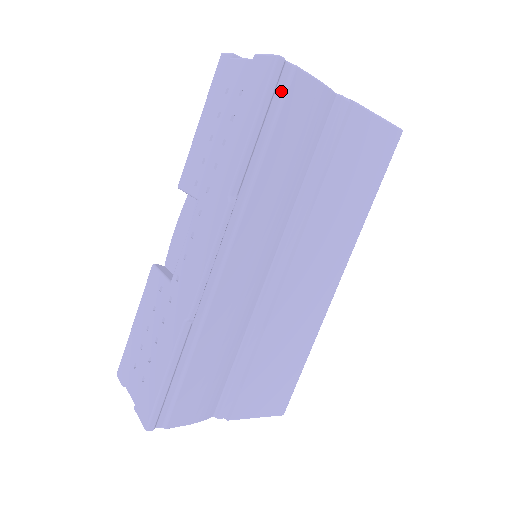
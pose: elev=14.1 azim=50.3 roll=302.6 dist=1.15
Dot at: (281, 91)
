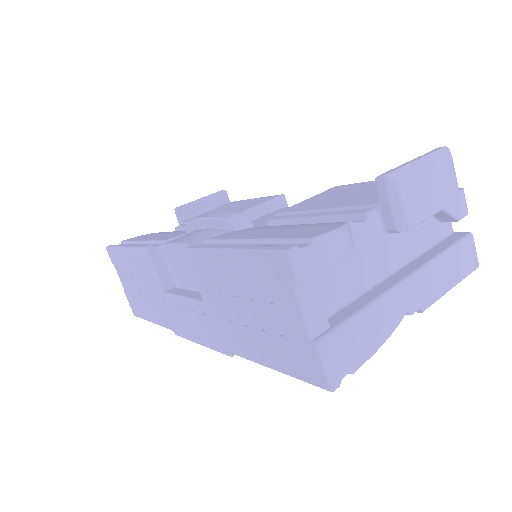
Dot at: occluded
